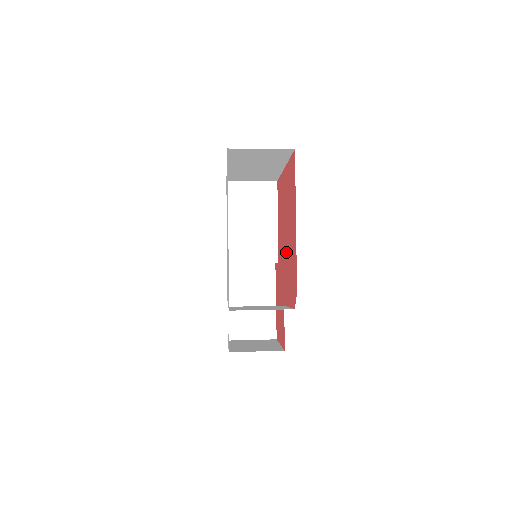
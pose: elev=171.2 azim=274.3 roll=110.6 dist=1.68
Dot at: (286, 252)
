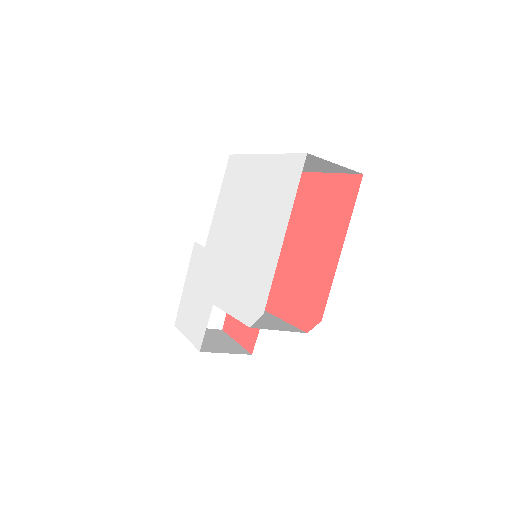
Dot at: (292, 262)
